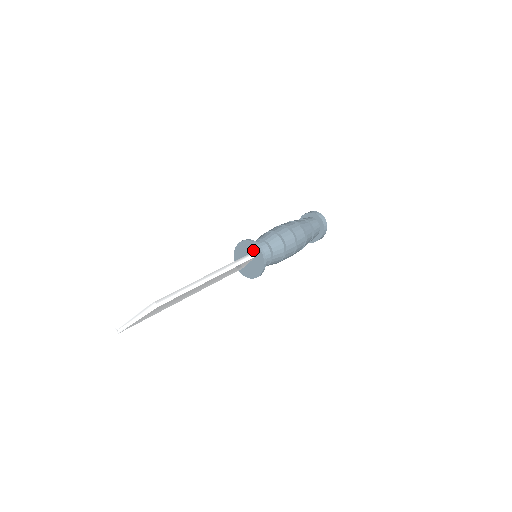
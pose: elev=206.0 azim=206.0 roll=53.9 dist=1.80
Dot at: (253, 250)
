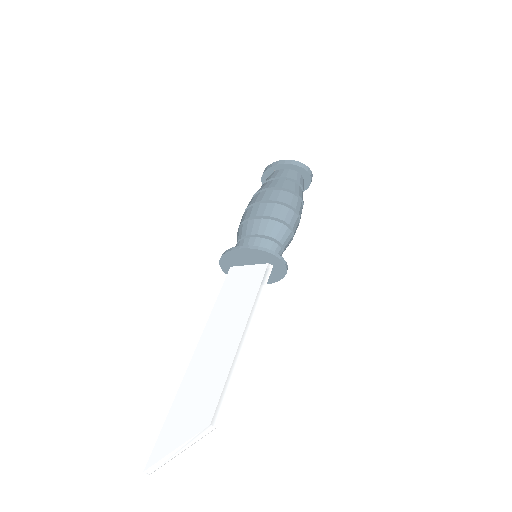
Dot at: (269, 262)
